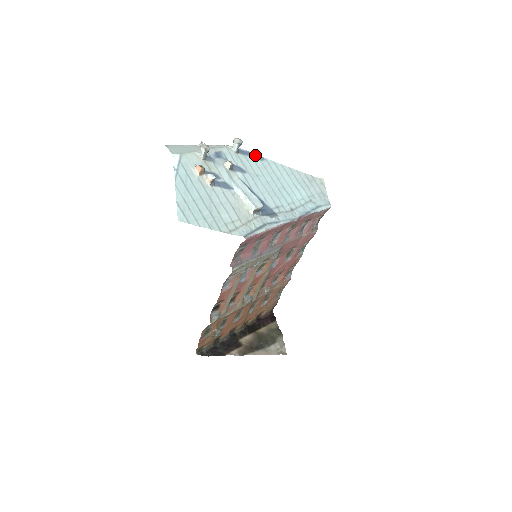
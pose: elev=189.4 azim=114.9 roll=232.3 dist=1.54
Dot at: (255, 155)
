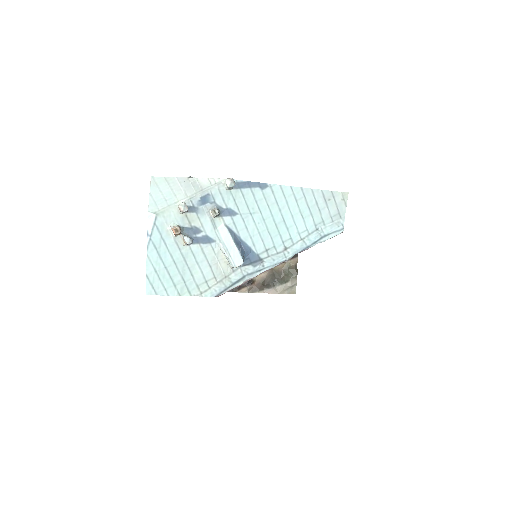
Dot at: (256, 184)
